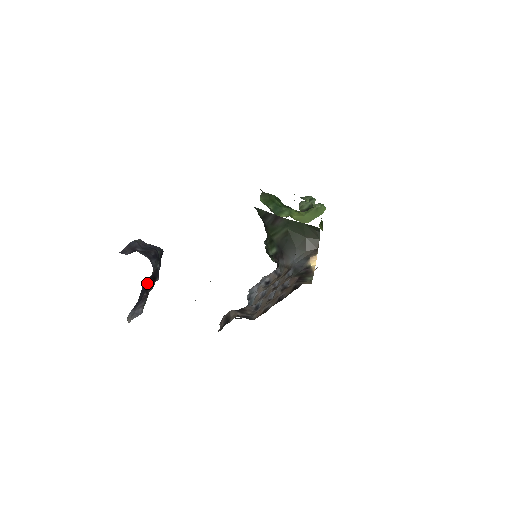
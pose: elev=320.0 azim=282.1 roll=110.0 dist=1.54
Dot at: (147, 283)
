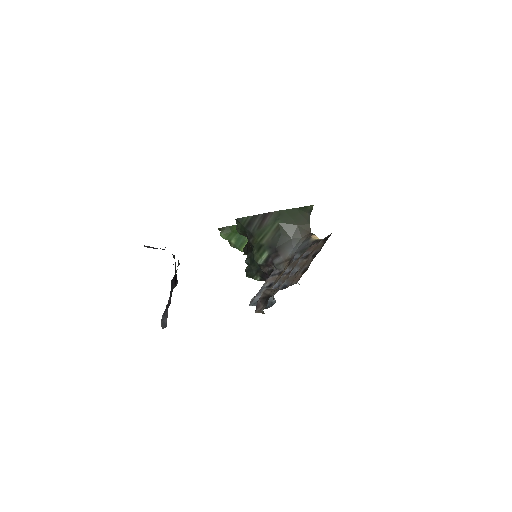
Dot at: (172, 283)
